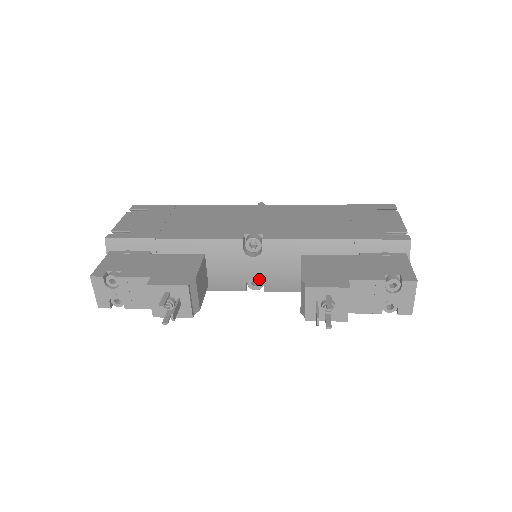
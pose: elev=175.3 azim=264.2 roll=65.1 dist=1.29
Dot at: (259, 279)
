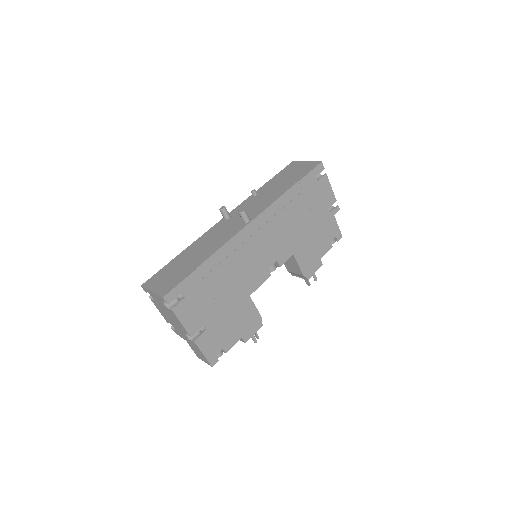
Dot at: occluded
